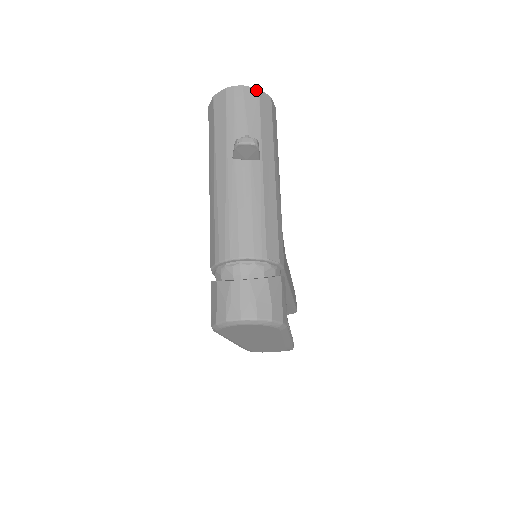
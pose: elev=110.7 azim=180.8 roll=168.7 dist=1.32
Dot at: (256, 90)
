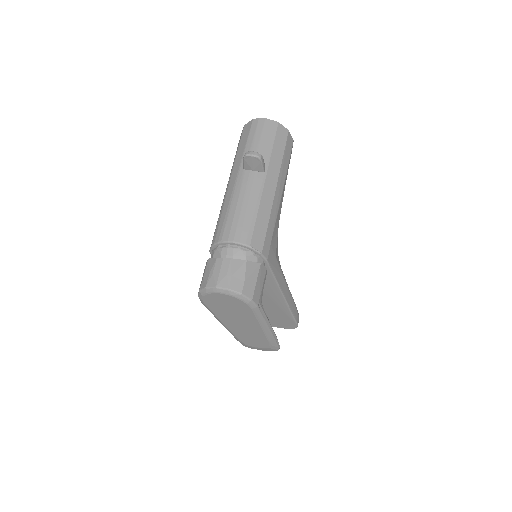
Dot at: (276, 123)
